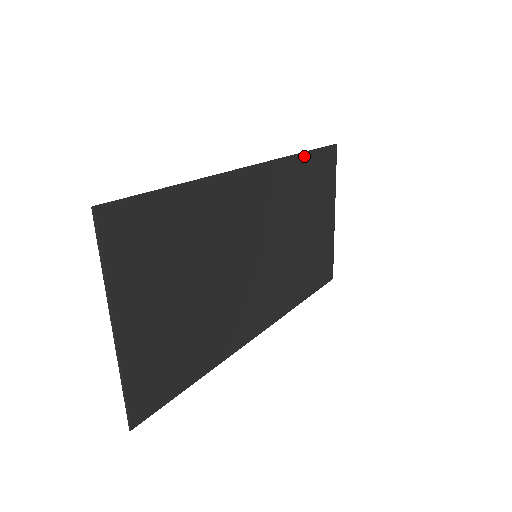
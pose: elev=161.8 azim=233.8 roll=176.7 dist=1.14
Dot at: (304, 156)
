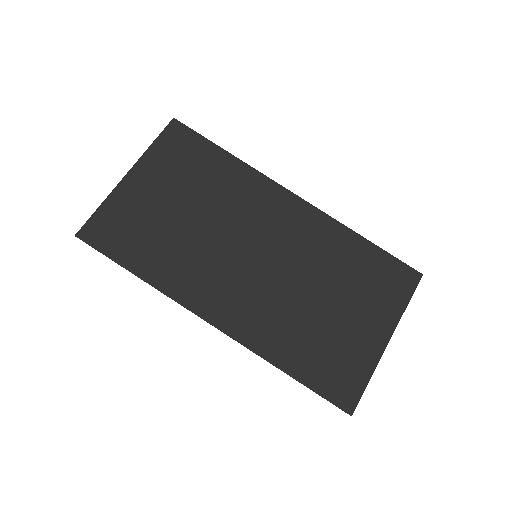
Dot at: (363, 240)
